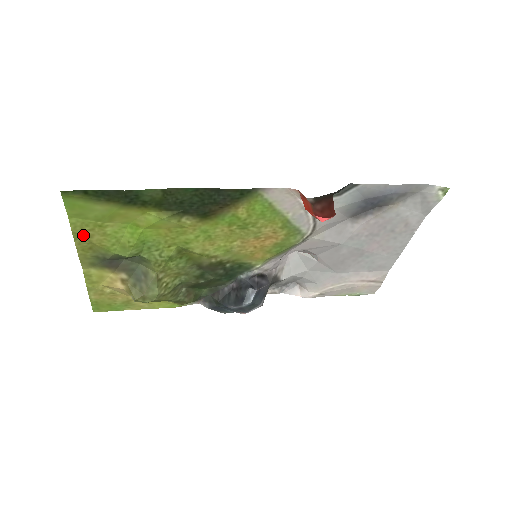
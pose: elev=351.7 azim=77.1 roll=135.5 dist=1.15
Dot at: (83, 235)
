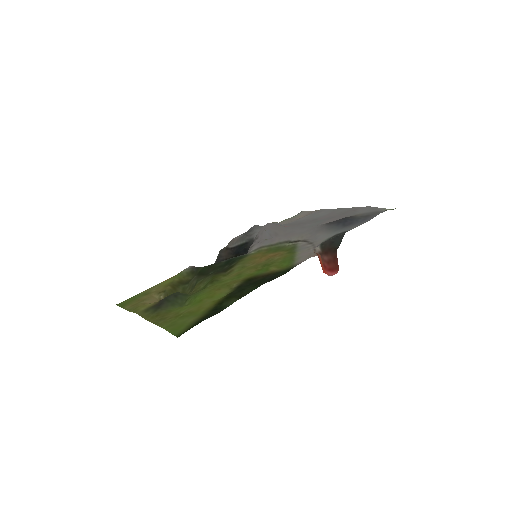
Dot at: (161, 320)
